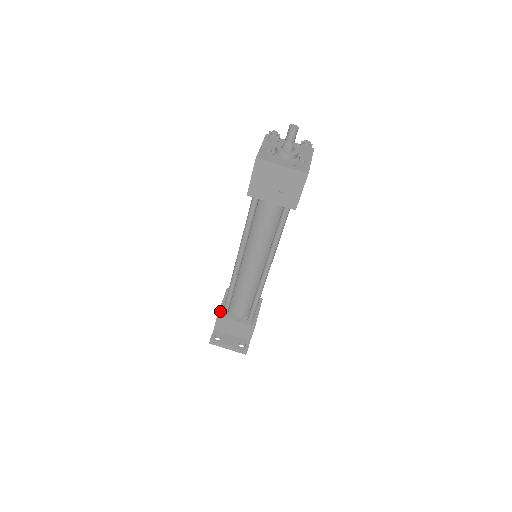
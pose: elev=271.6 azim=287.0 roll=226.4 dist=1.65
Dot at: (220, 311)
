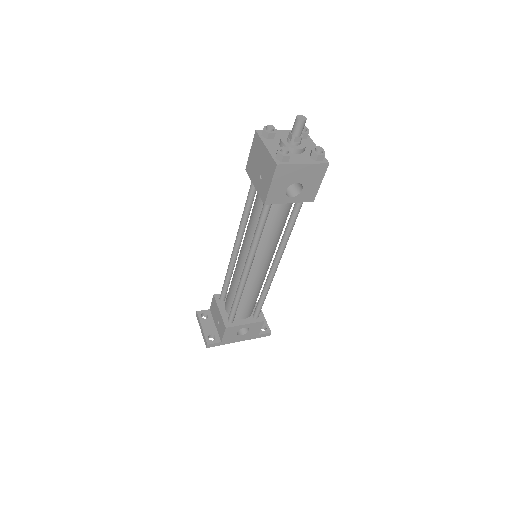
Dot at: occluded
